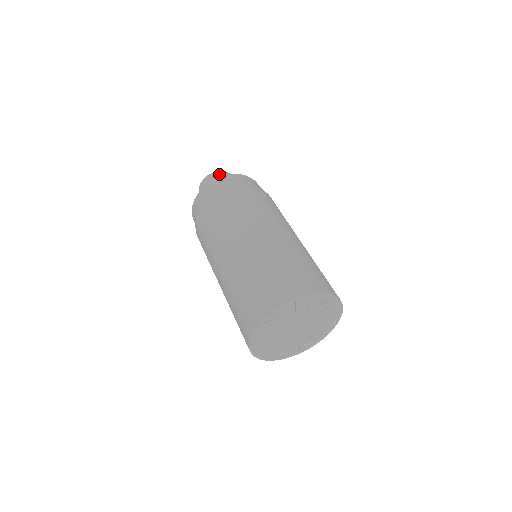
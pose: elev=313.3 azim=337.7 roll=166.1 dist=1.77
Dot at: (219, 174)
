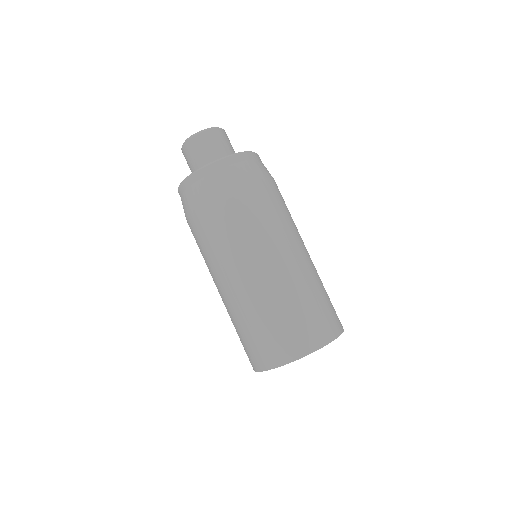
Dot at: (216, 135)
